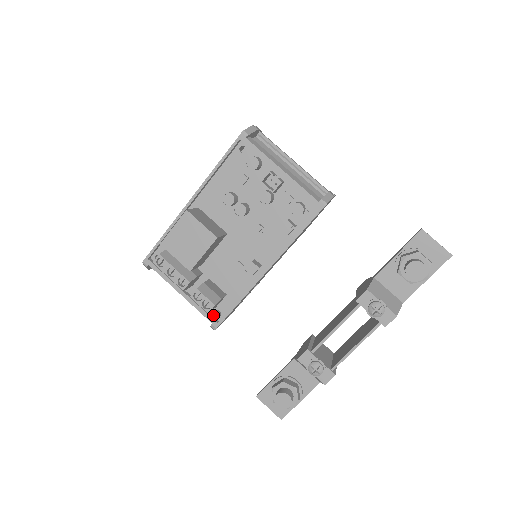
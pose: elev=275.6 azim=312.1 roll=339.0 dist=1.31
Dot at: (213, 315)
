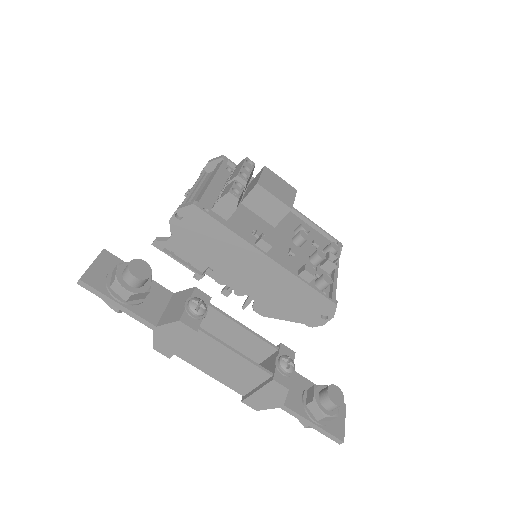
Dot at: (202, 206)
